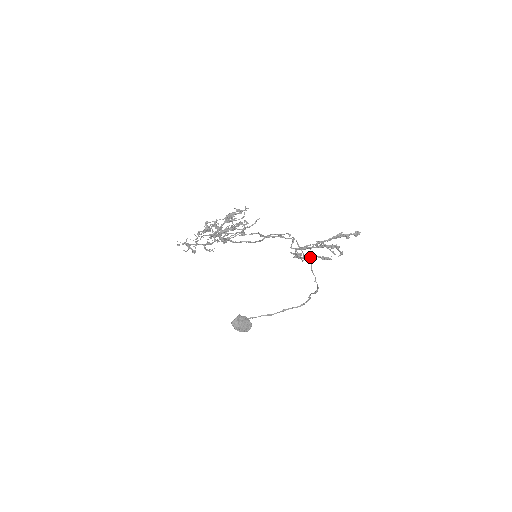
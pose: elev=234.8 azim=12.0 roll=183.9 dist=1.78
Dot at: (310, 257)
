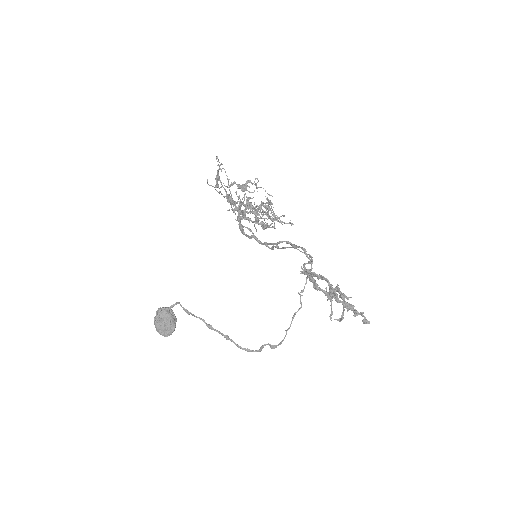
Dot at: occluded
